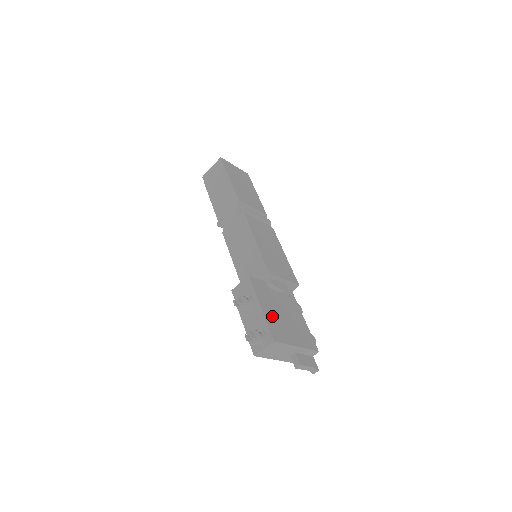
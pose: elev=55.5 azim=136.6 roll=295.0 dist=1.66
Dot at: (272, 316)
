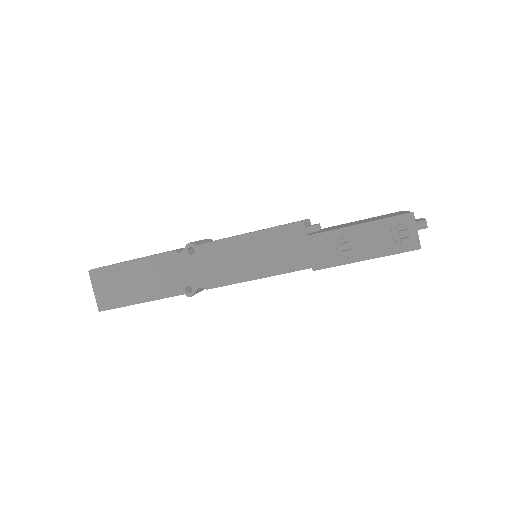
Dot at: occluded
